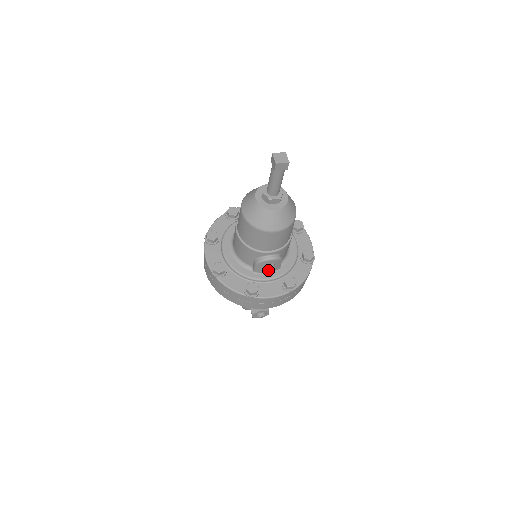
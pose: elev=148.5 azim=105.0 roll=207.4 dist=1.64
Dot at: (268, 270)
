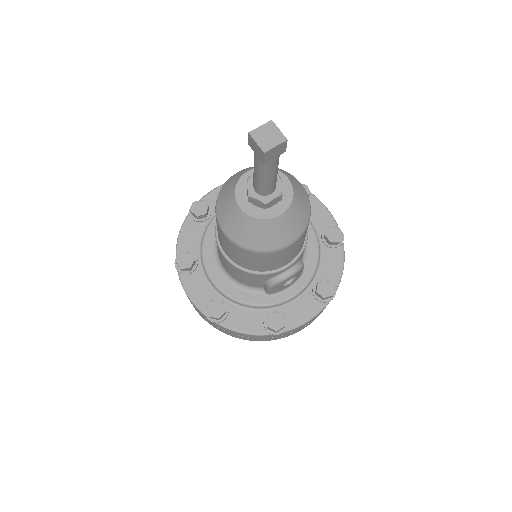
Dot at: (288, 285)
